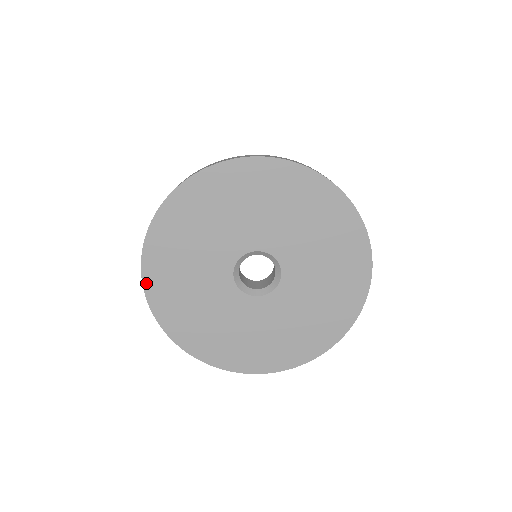
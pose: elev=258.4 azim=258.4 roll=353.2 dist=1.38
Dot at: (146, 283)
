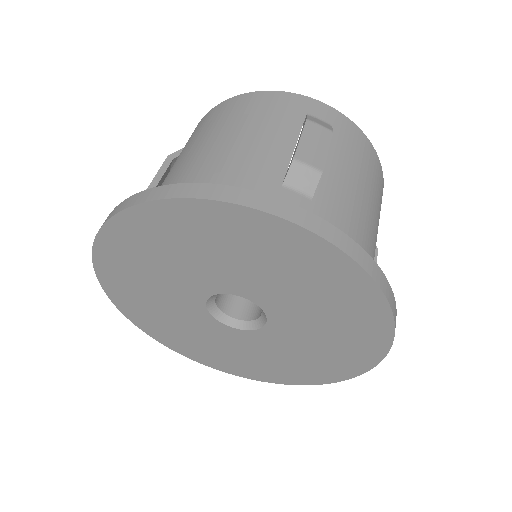
Dot at: (99, 244)
